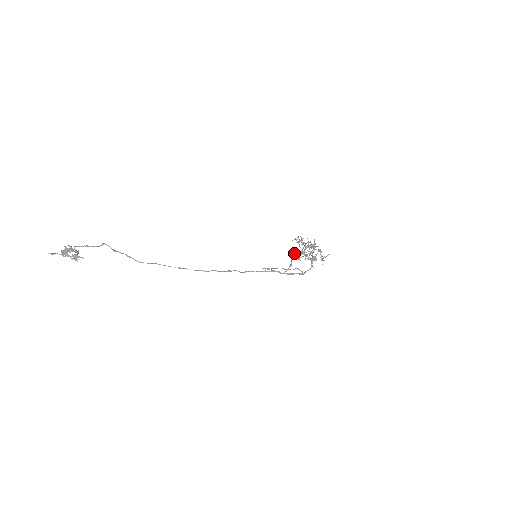
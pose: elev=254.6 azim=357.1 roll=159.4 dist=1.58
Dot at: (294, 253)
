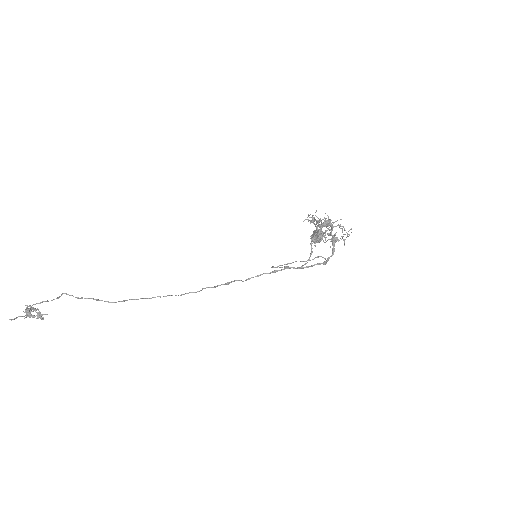
Dot at: occluded
